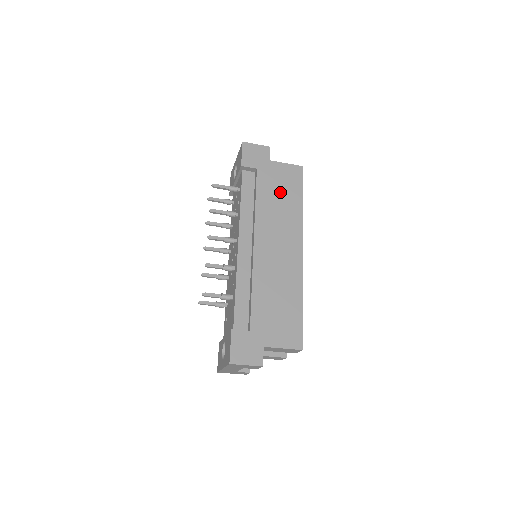
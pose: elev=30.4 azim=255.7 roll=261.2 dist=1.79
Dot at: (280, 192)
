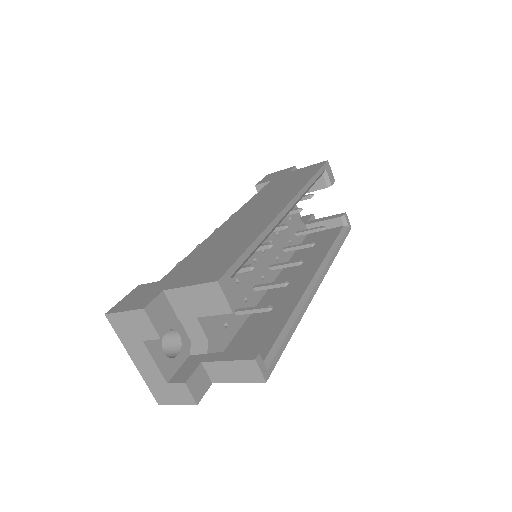
Dot at: (287, 182)
